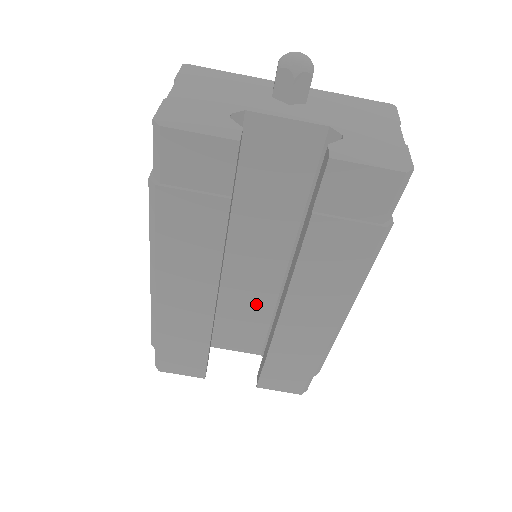
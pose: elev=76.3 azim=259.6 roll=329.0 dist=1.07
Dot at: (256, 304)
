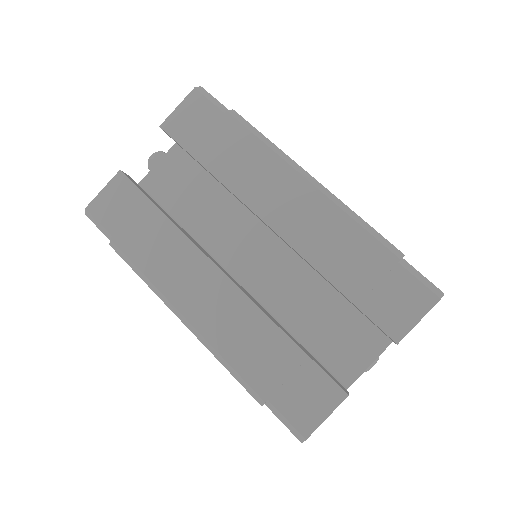
Dot at: (305, 288)
